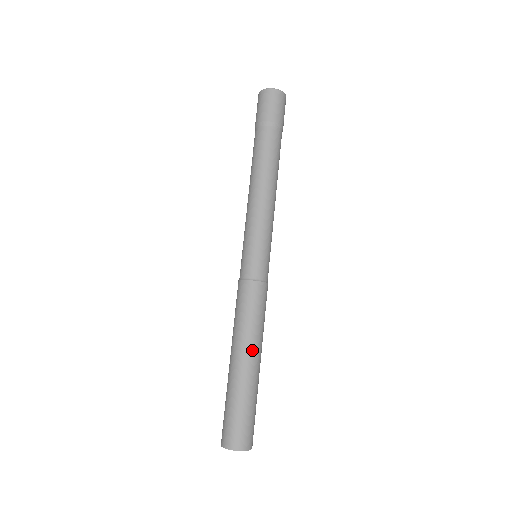
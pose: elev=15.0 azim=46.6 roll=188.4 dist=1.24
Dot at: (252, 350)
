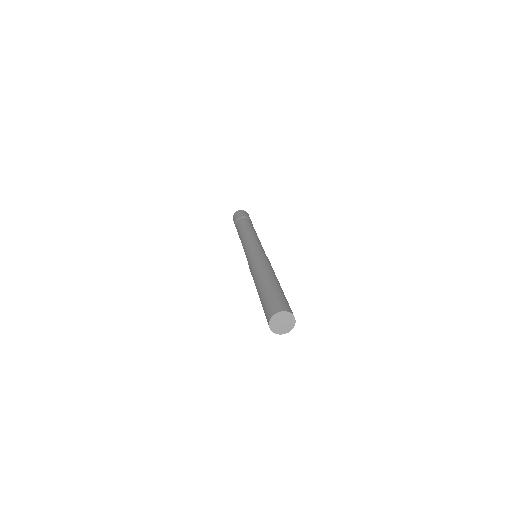
Dot at: (276, 277)
